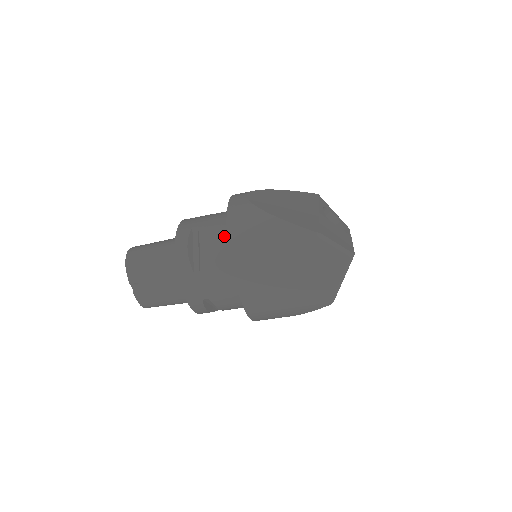
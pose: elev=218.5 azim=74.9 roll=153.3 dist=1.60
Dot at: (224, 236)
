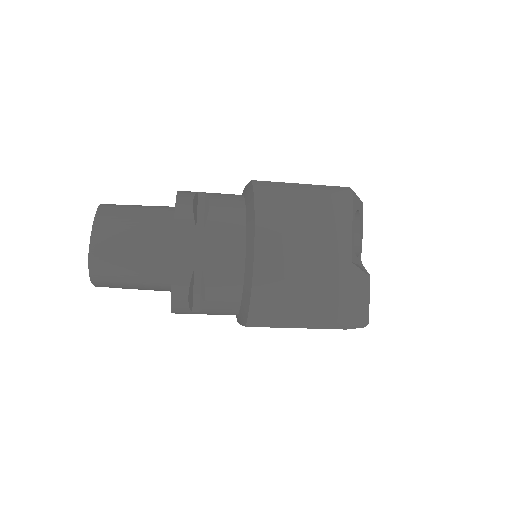
Dot at: (238, 294)
